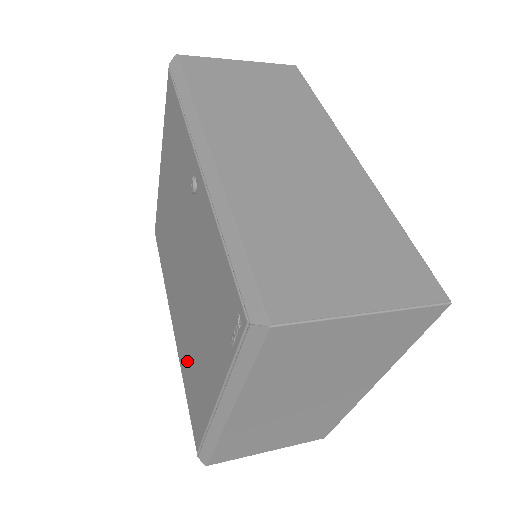
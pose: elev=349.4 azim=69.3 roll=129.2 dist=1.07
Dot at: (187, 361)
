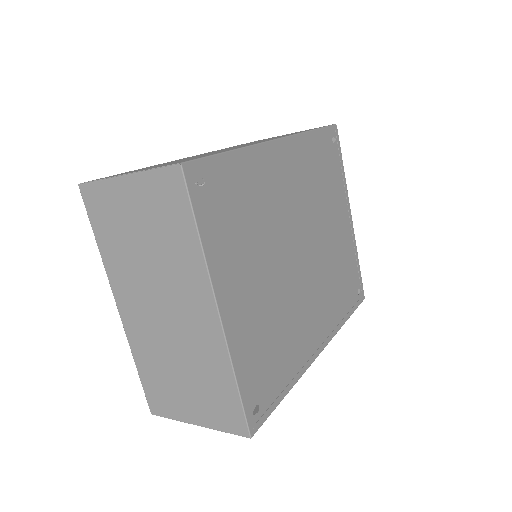
Dot at: occluded
